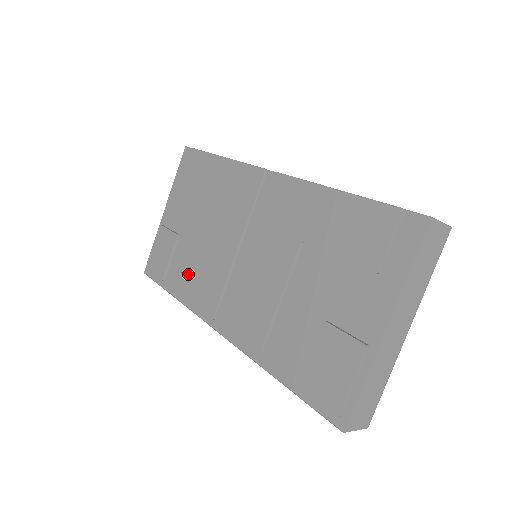
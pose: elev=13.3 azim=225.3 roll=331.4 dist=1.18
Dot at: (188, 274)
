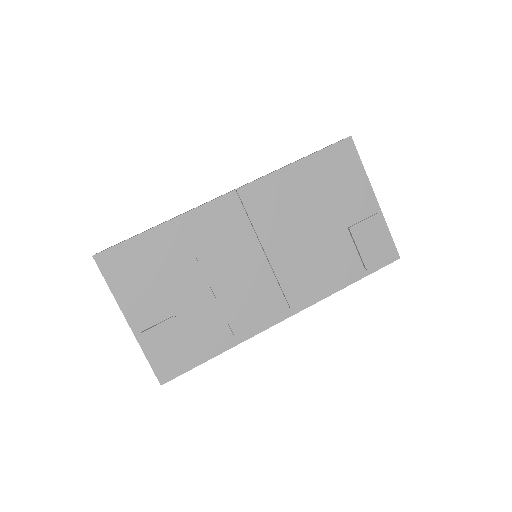
Dot at: (220, 324)
